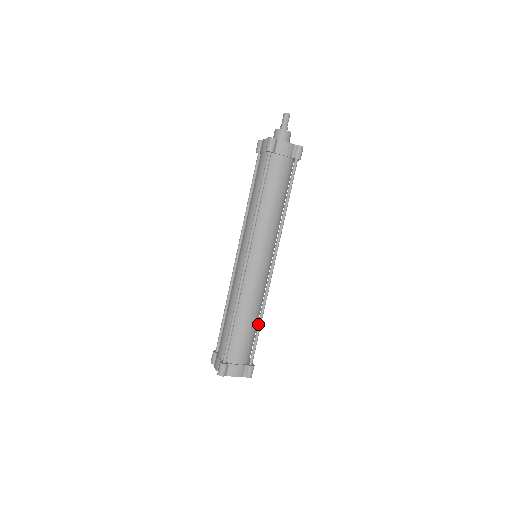
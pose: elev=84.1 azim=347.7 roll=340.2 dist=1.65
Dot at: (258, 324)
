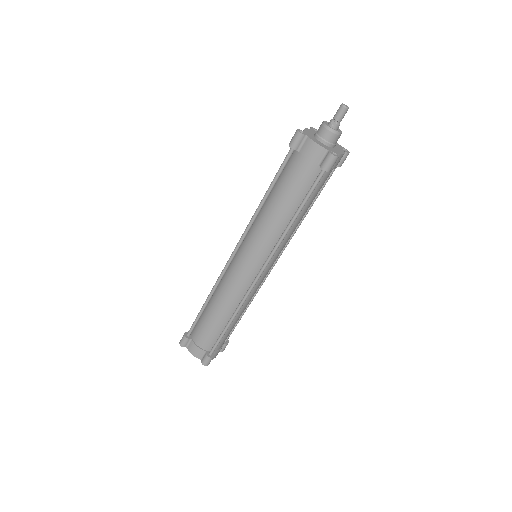
Dot at: (243, 313)
